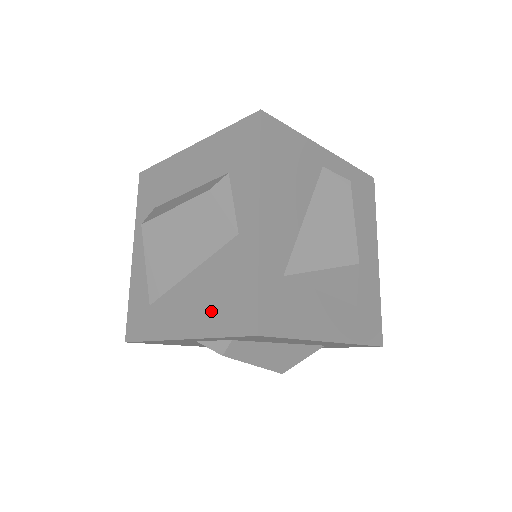
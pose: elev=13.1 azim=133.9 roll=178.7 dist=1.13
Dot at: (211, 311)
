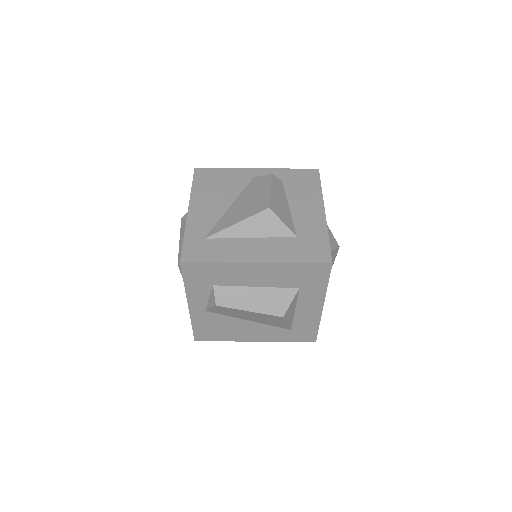
Dot at: occluded
